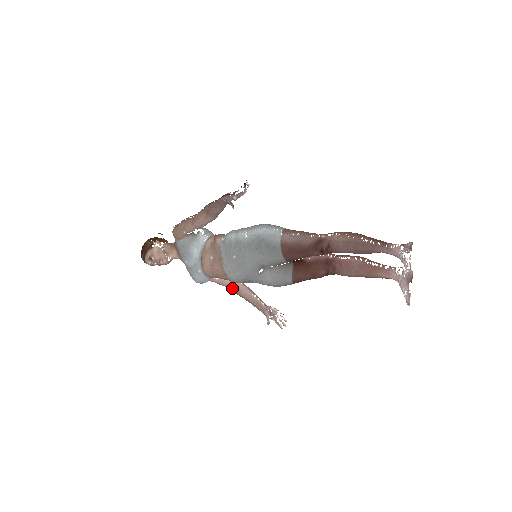
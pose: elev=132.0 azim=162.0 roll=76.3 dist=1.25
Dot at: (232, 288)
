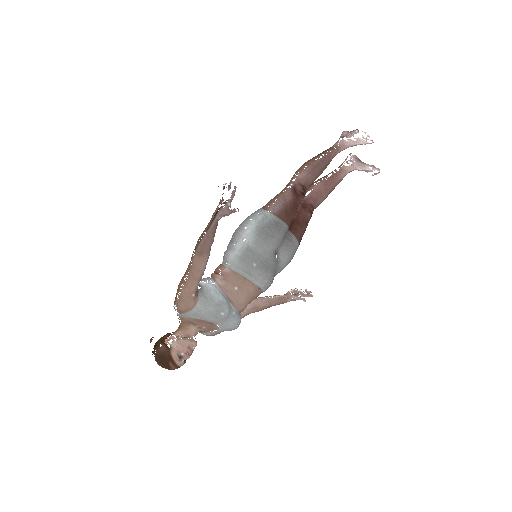
Dot at: (251, 311)
